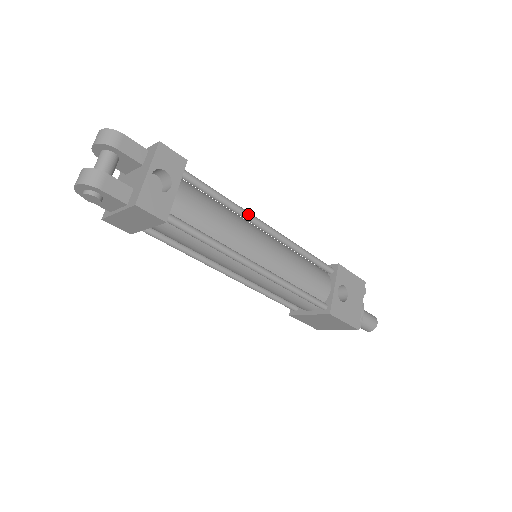
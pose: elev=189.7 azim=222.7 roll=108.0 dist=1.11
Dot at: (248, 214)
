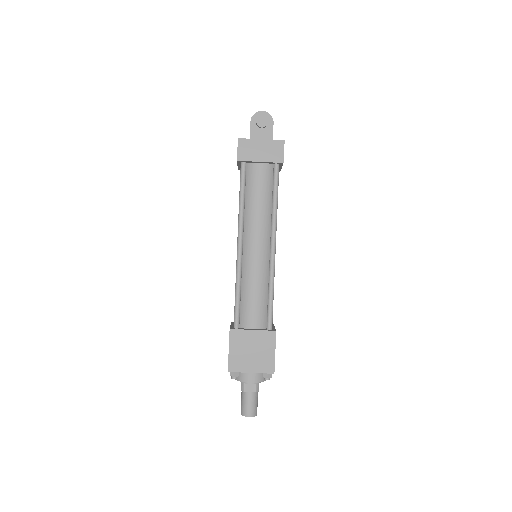
Dot at: occluded
